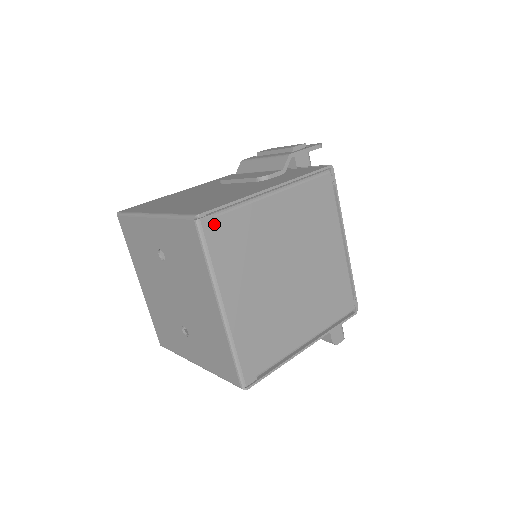
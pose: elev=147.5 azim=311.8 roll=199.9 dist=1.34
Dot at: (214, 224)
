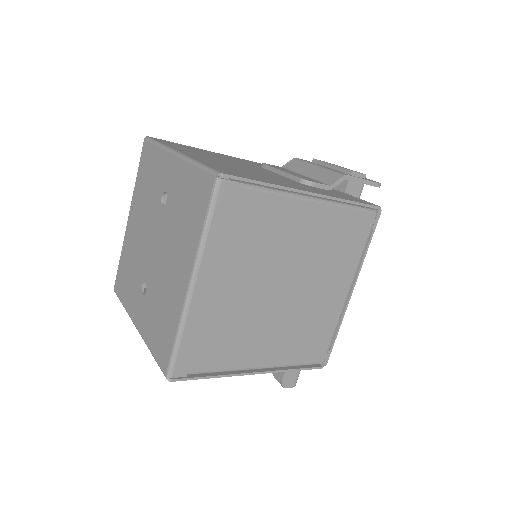
Dot at: (233, 193)
